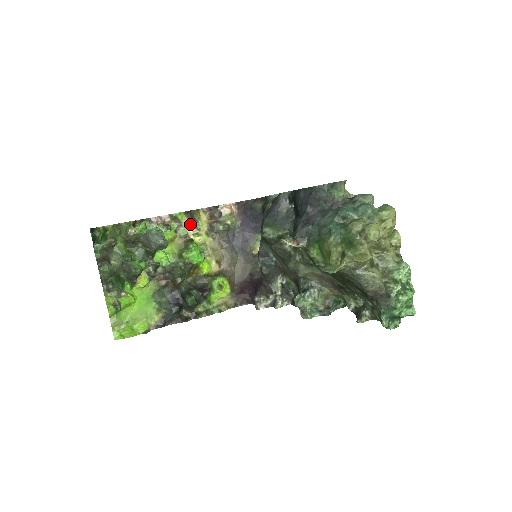
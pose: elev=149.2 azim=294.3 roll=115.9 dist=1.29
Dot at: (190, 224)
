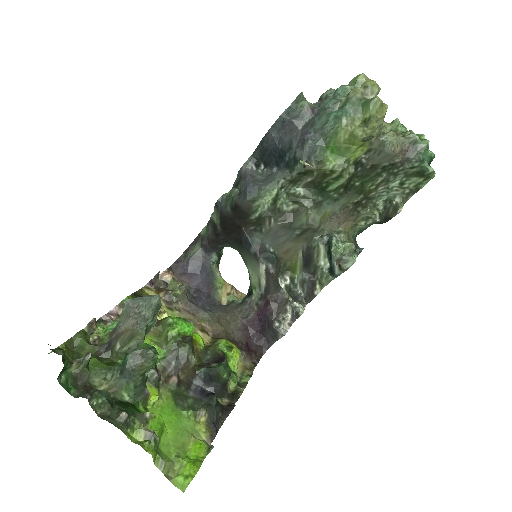
Dot at: occluded
